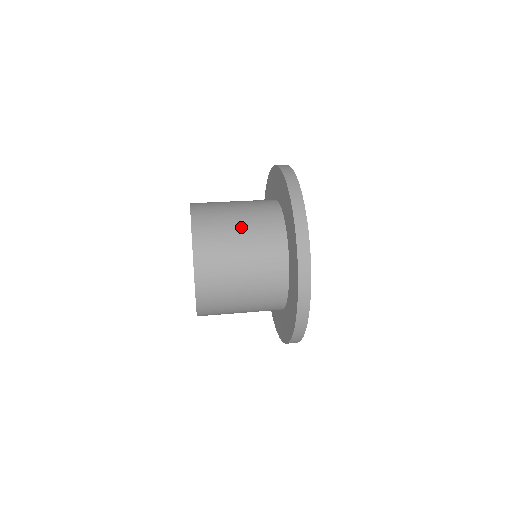
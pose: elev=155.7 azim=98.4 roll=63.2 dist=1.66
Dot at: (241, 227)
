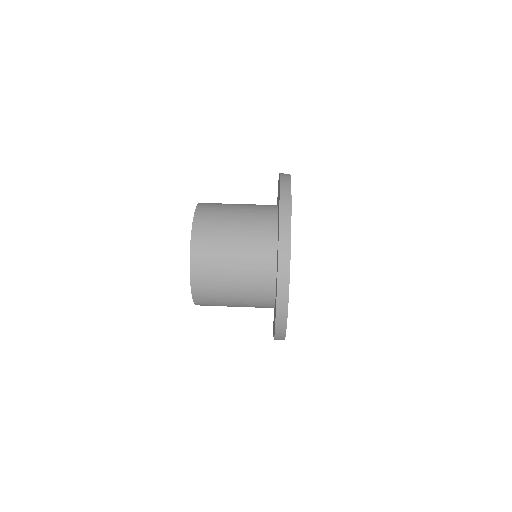
Dot at: (237, 224)
